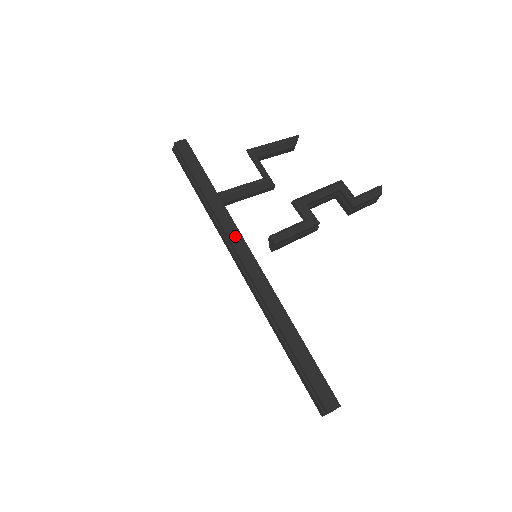
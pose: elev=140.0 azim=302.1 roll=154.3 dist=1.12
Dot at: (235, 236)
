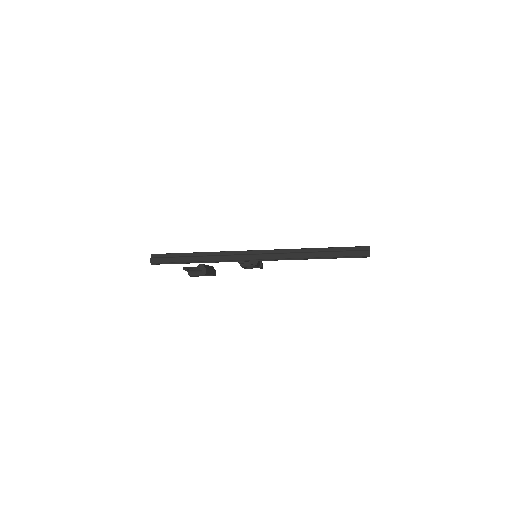
Dot at: (237, 251)
